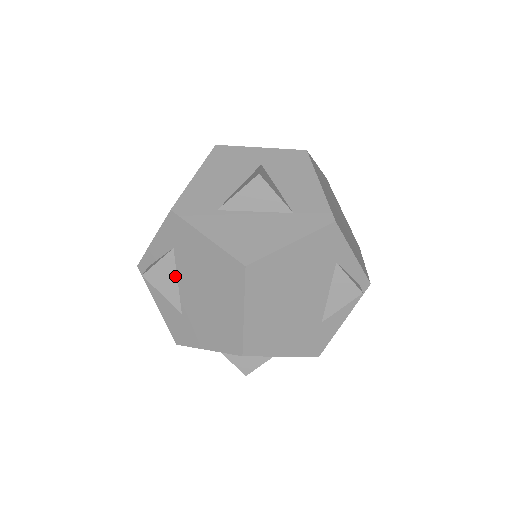
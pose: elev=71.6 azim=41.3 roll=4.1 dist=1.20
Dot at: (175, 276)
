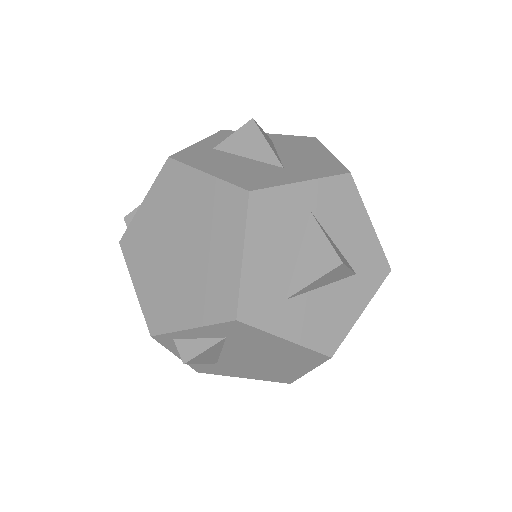
Dot at: (220, 350)
